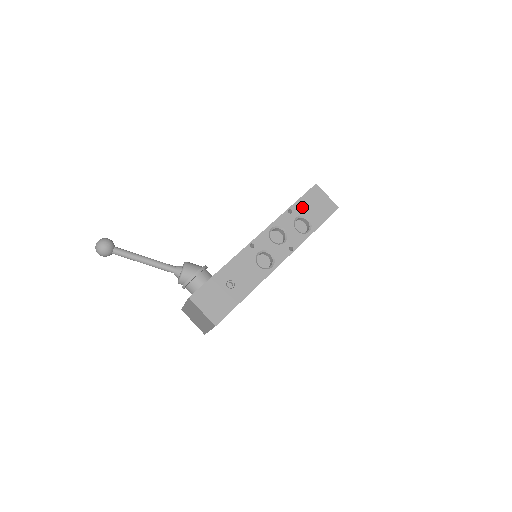
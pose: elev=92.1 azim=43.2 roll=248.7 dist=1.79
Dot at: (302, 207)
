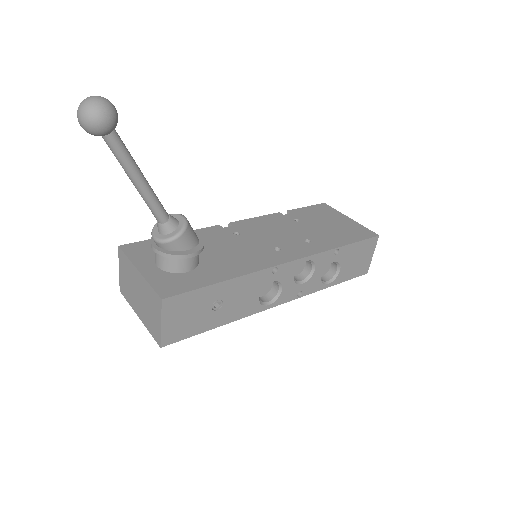
Dot at: (348, 254)
